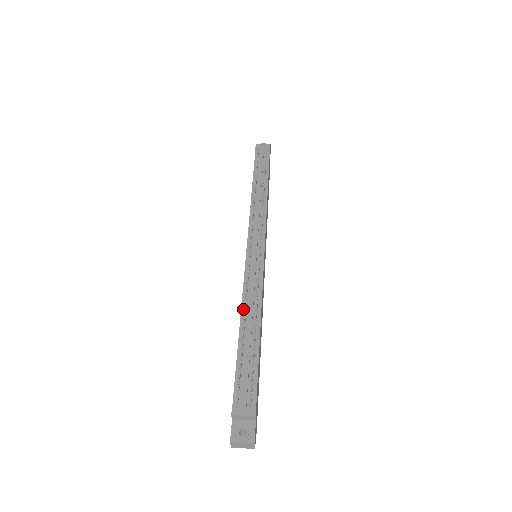
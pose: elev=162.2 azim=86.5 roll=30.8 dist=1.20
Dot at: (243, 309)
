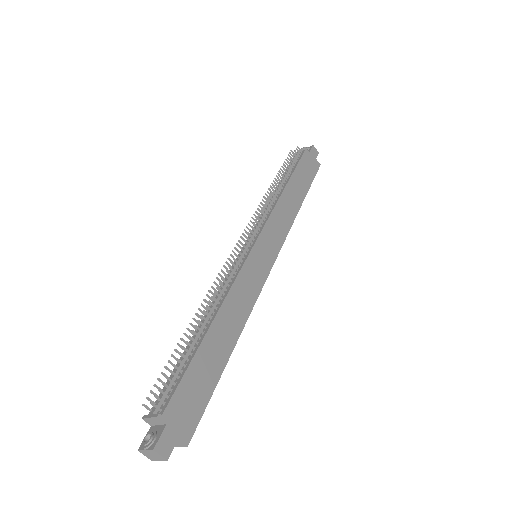
Dot at: occluded
